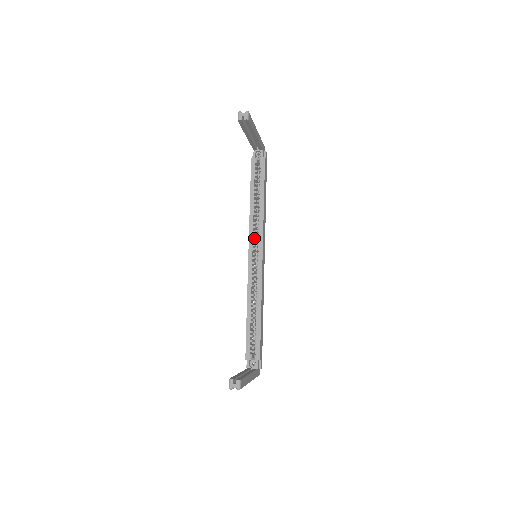
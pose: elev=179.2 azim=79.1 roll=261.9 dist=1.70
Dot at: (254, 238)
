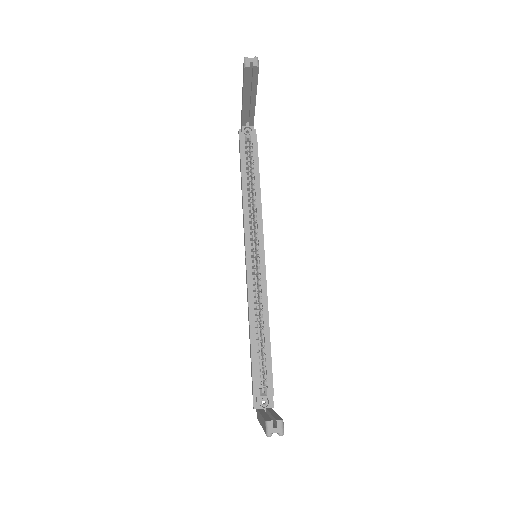
Dot at: occluded
